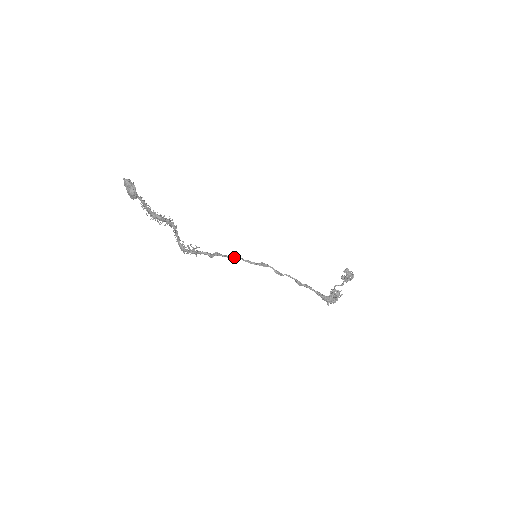
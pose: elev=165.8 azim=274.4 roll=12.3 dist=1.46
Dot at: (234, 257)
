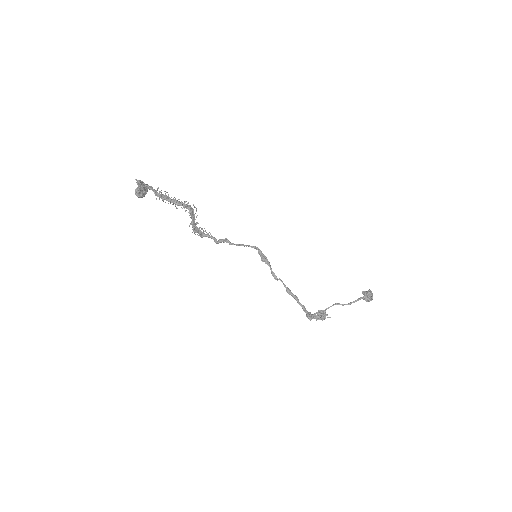
Dot at: occluded
